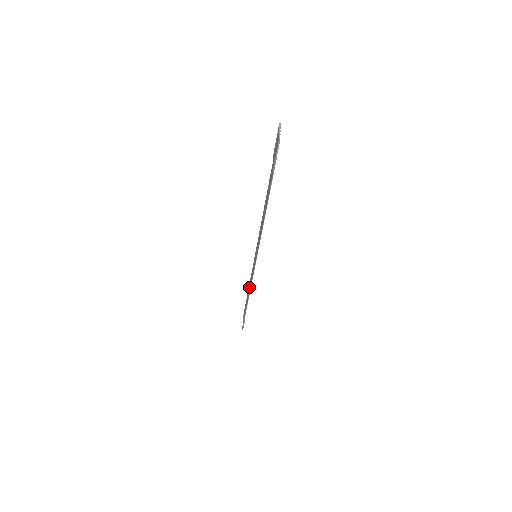
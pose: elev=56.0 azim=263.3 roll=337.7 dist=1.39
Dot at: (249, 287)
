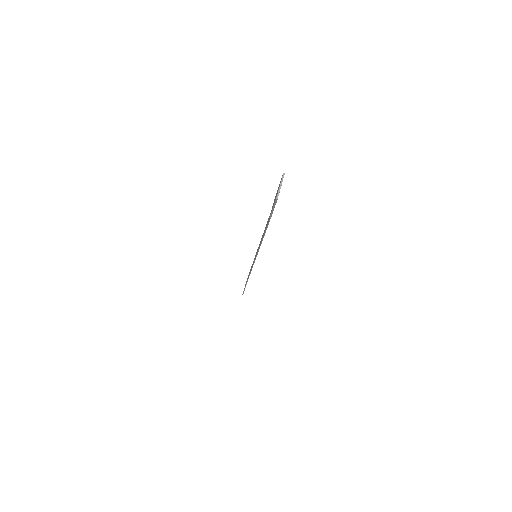
Dot at: (250, 270)
